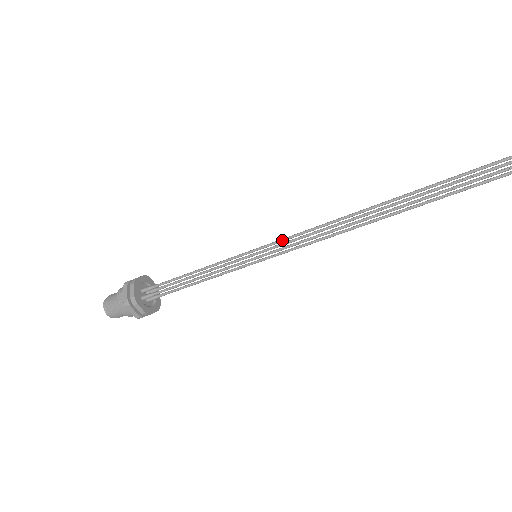
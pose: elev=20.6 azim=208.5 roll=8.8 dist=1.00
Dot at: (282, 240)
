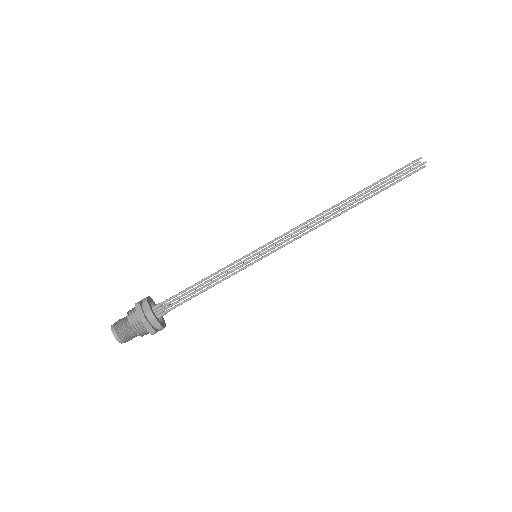
Dot at: (277, 239)
